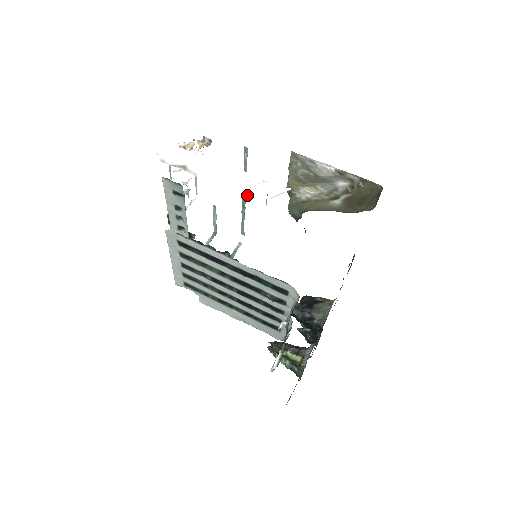
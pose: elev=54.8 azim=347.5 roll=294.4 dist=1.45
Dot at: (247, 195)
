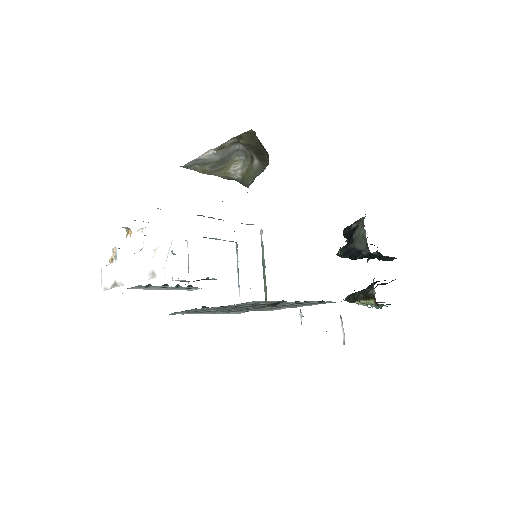
Dot at: (152, 276)
